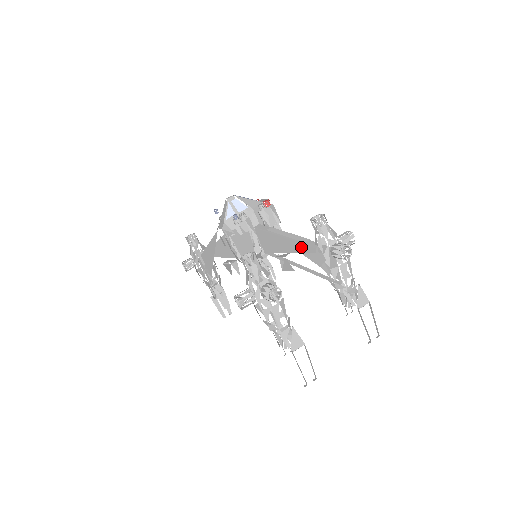
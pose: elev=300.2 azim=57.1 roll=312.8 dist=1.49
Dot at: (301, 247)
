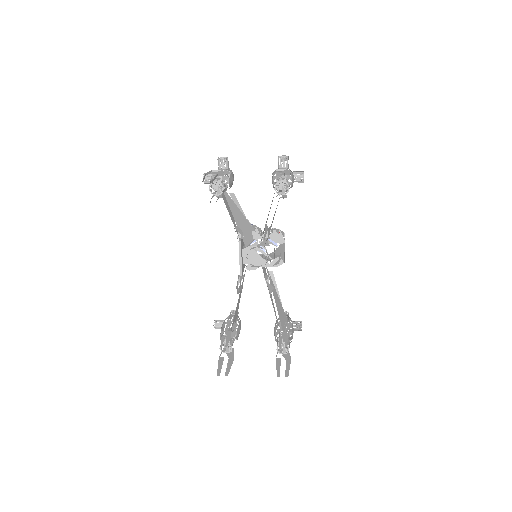
Dot at: occluded
